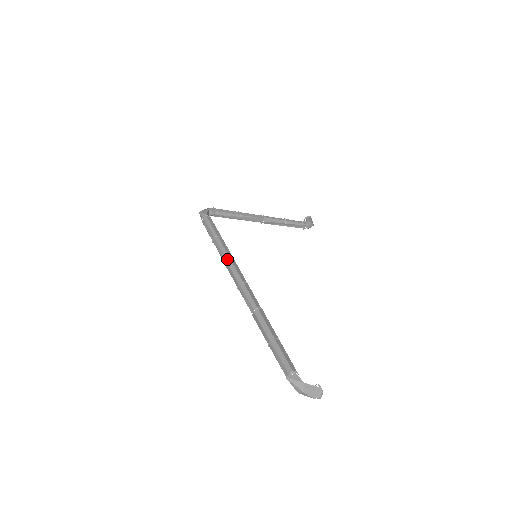
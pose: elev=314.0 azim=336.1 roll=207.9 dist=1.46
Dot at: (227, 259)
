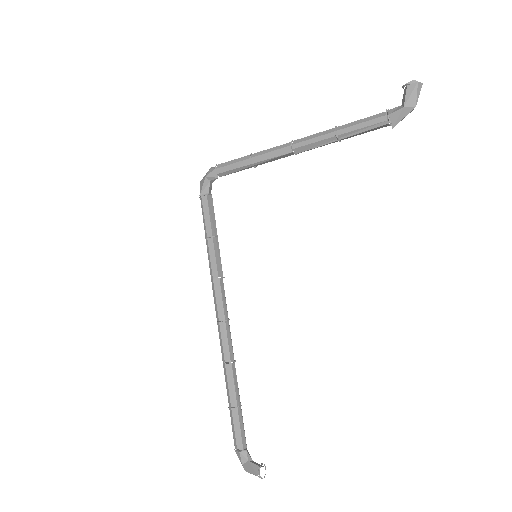
Dot at: (211, 279)
